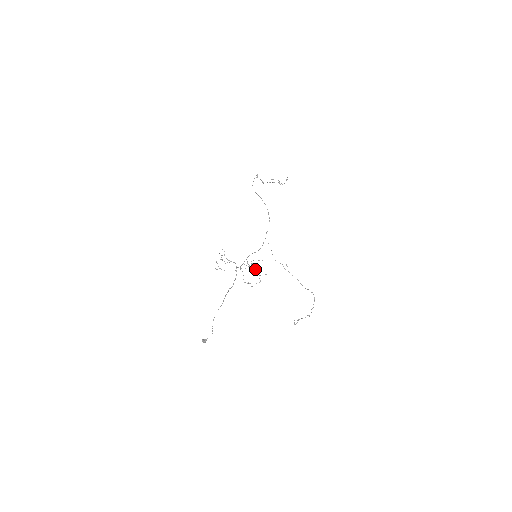
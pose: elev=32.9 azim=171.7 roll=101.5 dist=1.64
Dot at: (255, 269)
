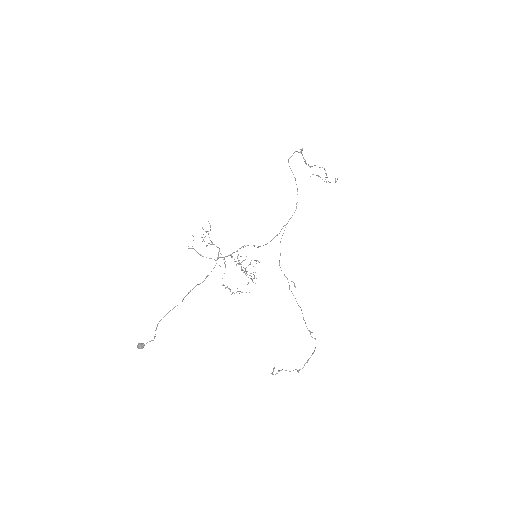
Dot at: (245, 270)
